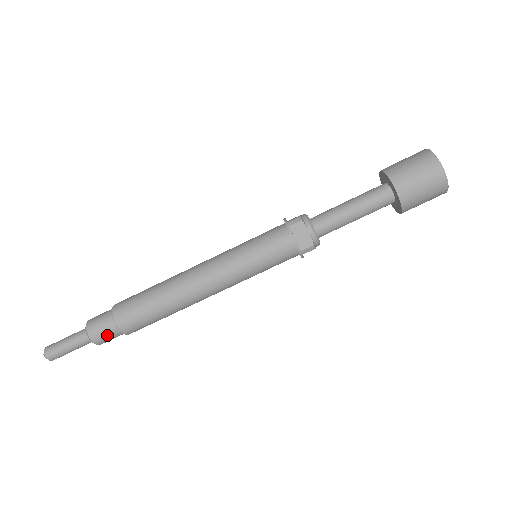
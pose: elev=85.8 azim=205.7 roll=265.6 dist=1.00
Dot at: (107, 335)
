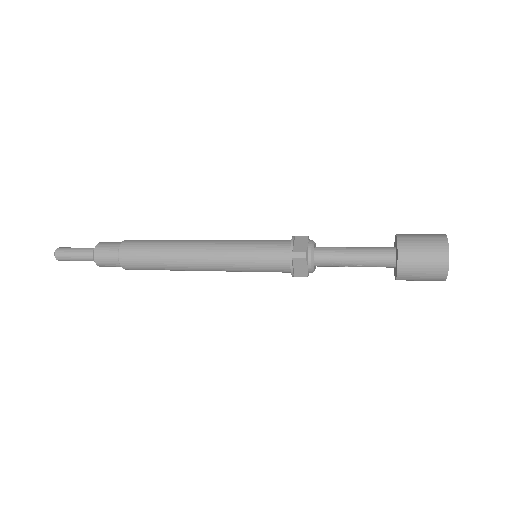
Dot at: (107, 251)
